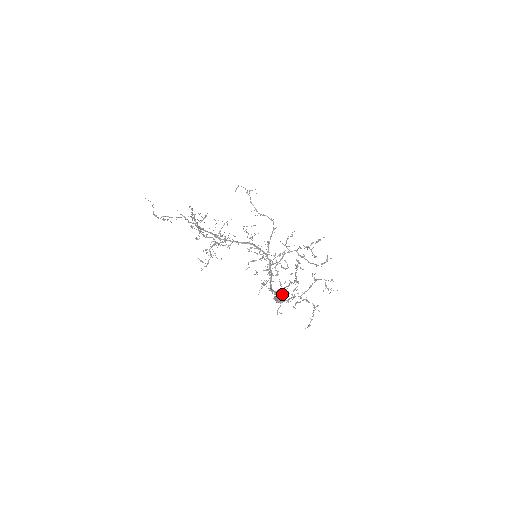
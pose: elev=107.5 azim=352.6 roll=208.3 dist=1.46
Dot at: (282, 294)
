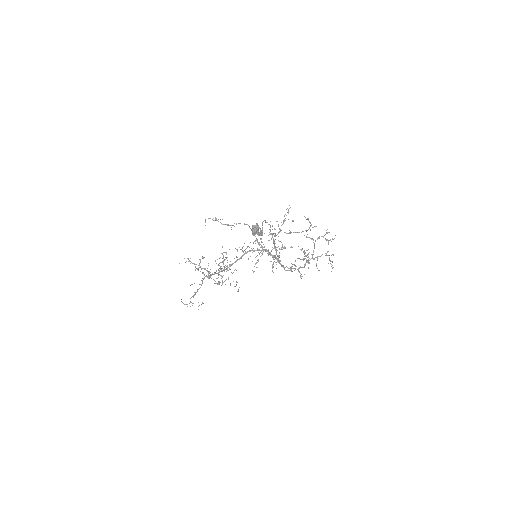
Dot at: (253, 225)
